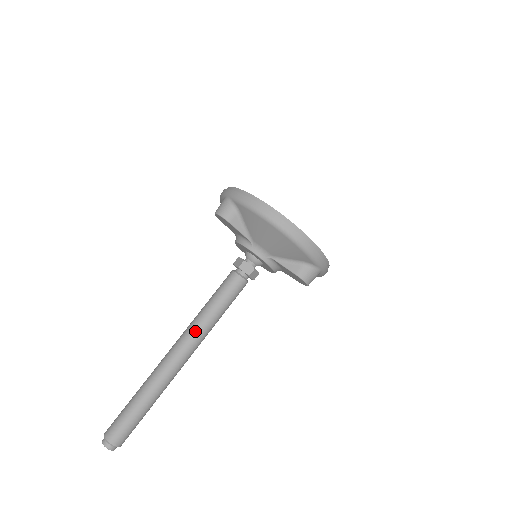
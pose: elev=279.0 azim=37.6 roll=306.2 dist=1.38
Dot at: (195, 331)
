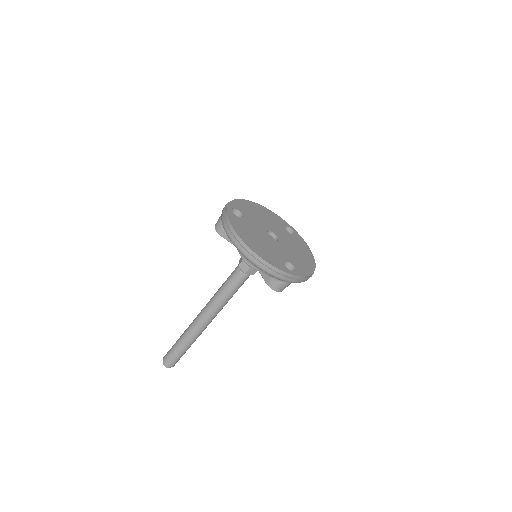
Dot at: (210, 306)
